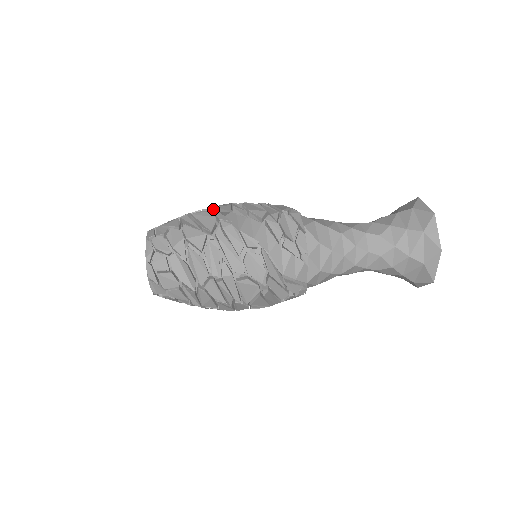
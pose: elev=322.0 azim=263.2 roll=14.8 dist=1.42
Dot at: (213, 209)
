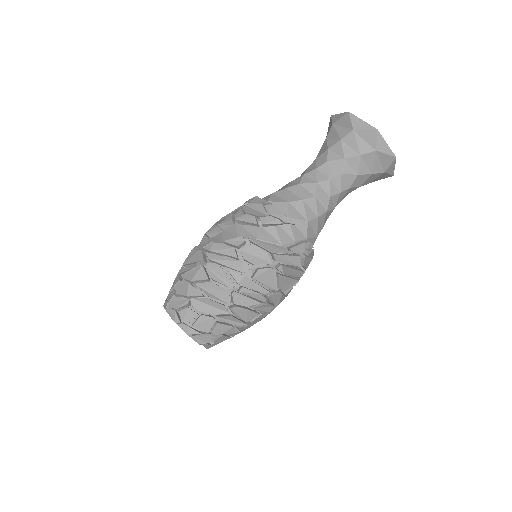
Dot at: (194, 248)
